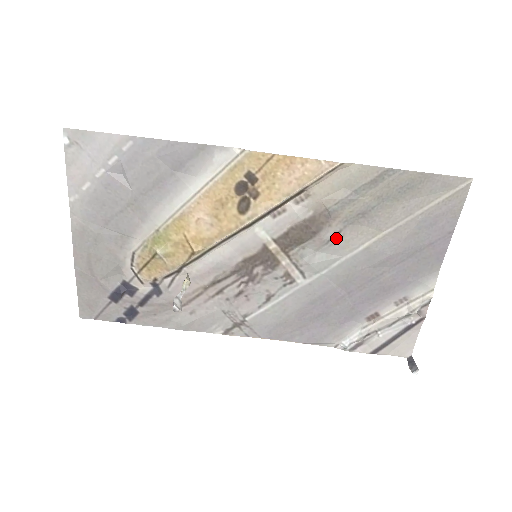
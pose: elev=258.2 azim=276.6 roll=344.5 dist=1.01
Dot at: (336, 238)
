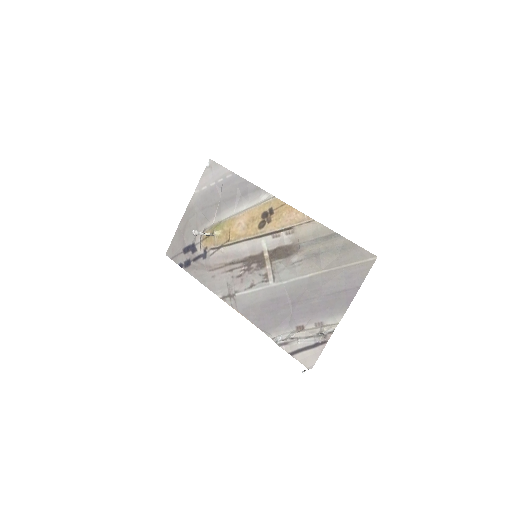
Dot at: (298, 263)
